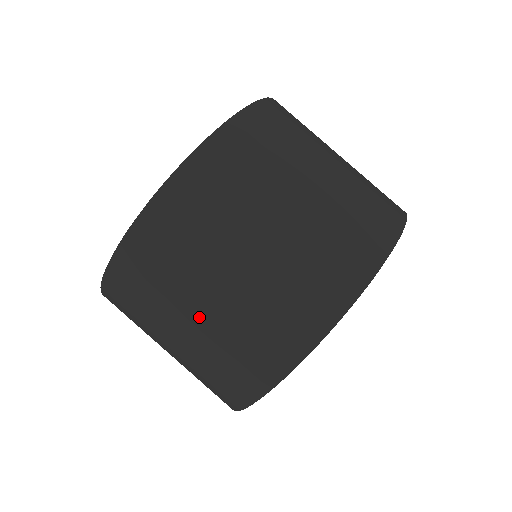
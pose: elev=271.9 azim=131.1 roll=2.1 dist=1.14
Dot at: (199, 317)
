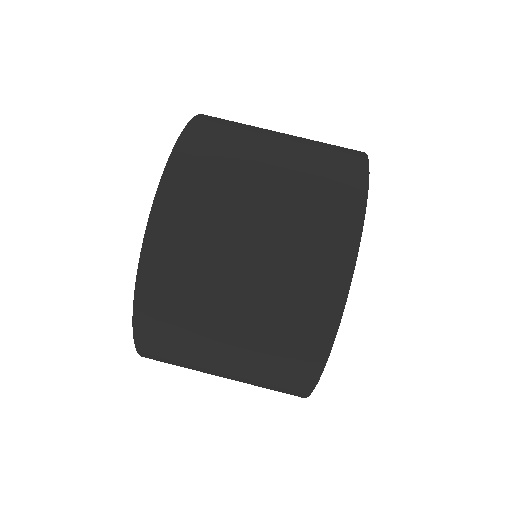
Dot at: (266, 195)
